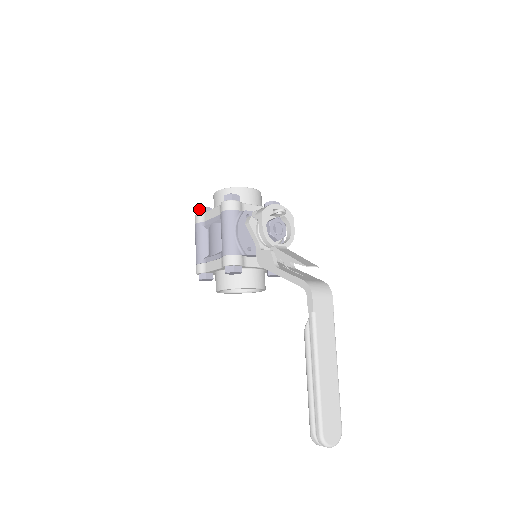
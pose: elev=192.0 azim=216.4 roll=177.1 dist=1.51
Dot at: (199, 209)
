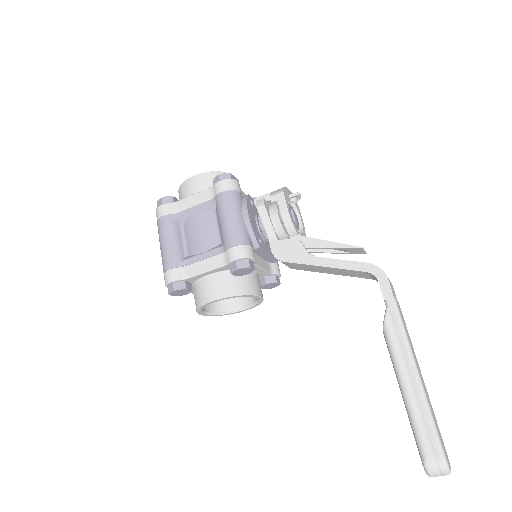
Dot at: (164, 198)
